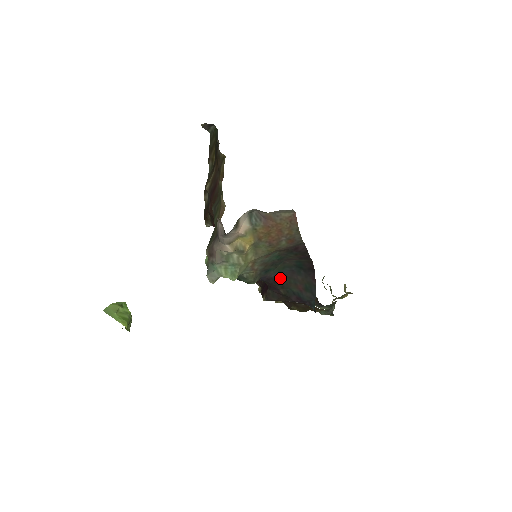
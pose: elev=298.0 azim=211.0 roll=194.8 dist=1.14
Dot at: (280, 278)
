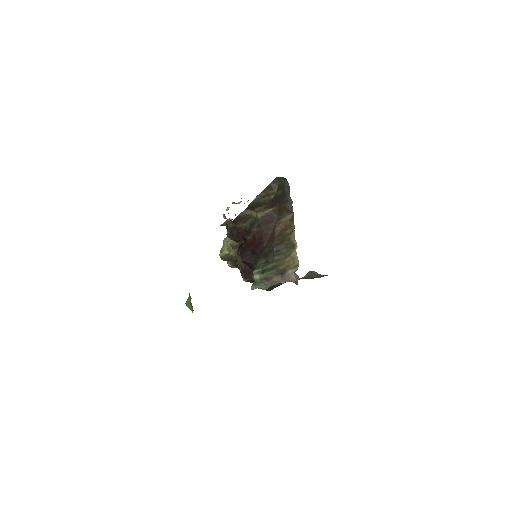
Dot at: occluded
